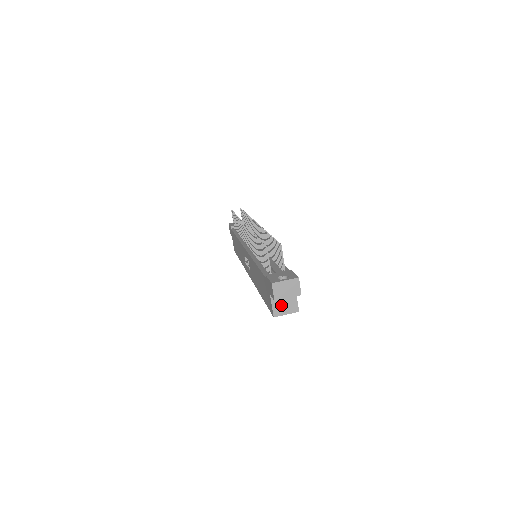
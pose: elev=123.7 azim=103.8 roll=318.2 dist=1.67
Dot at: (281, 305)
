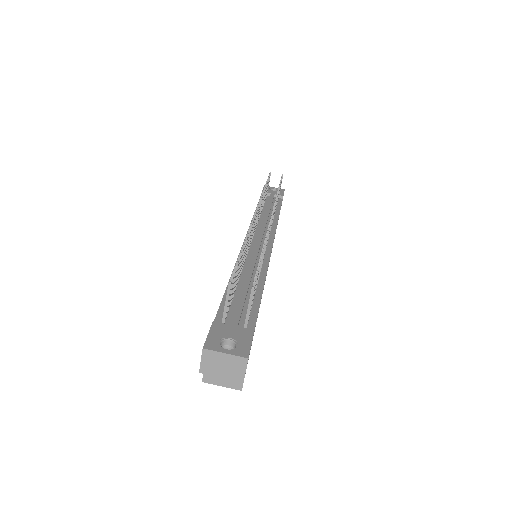
Dot at: occluded
